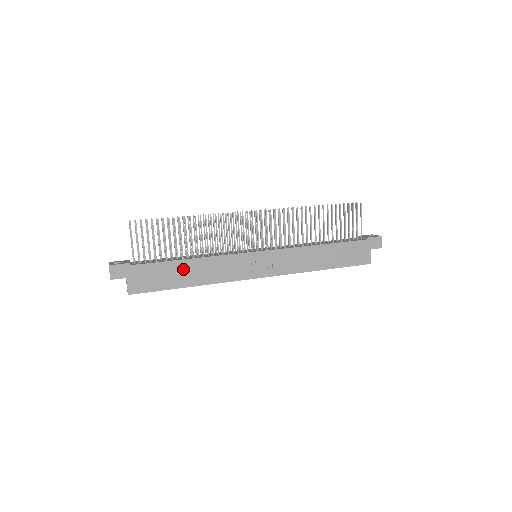
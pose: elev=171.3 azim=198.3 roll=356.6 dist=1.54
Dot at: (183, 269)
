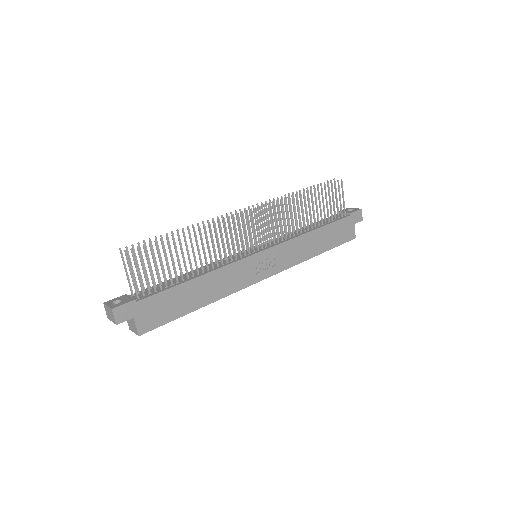
Dot at: (192, 290)
